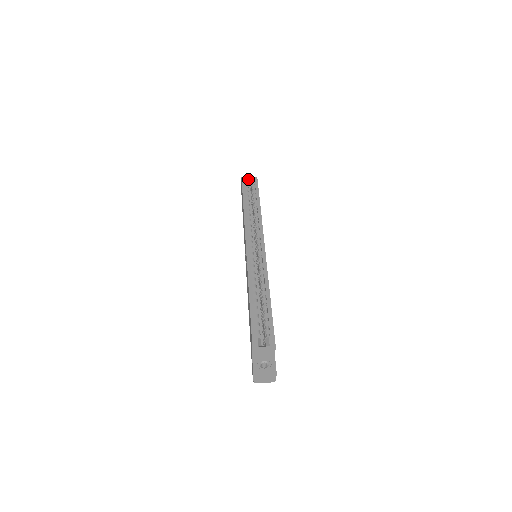
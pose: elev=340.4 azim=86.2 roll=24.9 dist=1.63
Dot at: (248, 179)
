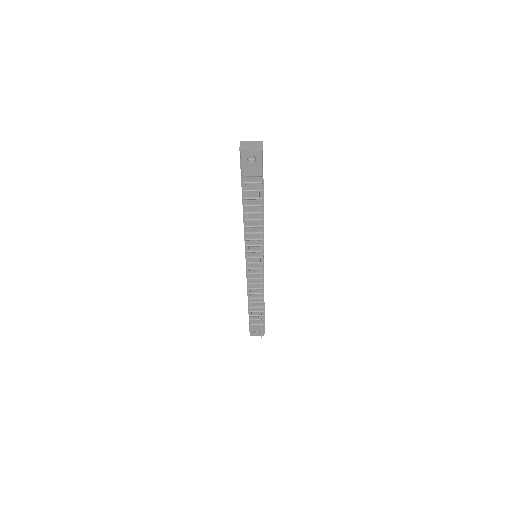
Dot at: occluded
